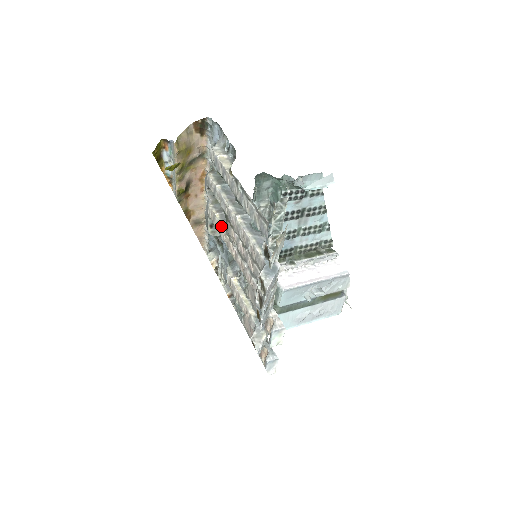
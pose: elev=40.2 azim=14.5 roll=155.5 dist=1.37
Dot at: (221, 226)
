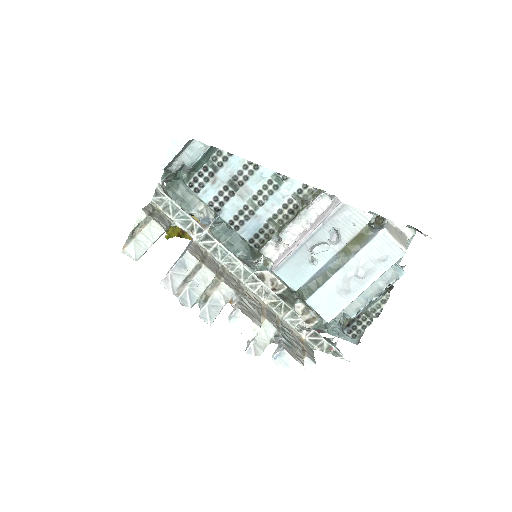
Dot at: occluded
